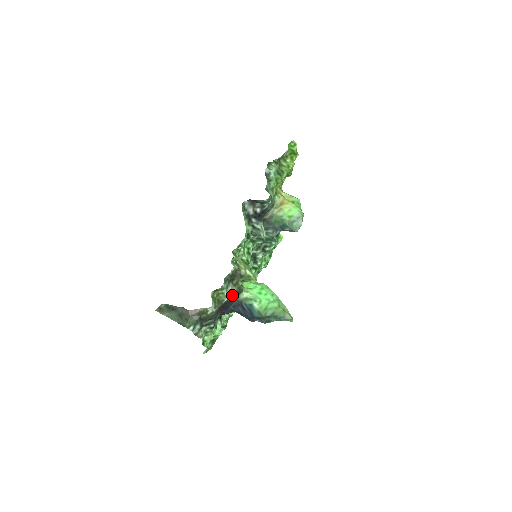
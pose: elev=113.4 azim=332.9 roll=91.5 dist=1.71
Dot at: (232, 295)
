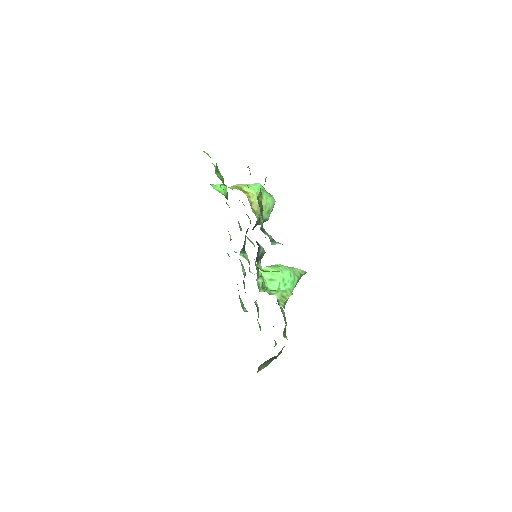
Dot at: occluded
